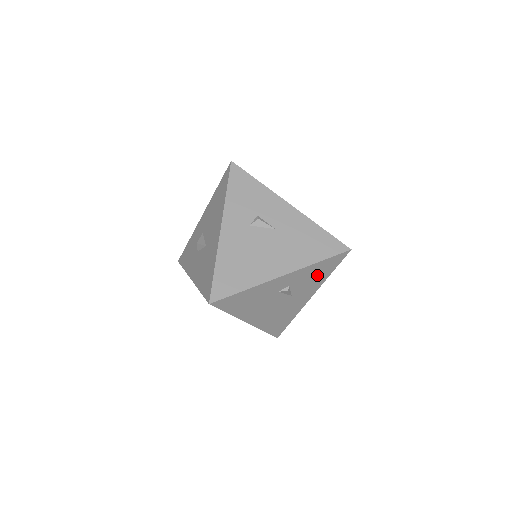
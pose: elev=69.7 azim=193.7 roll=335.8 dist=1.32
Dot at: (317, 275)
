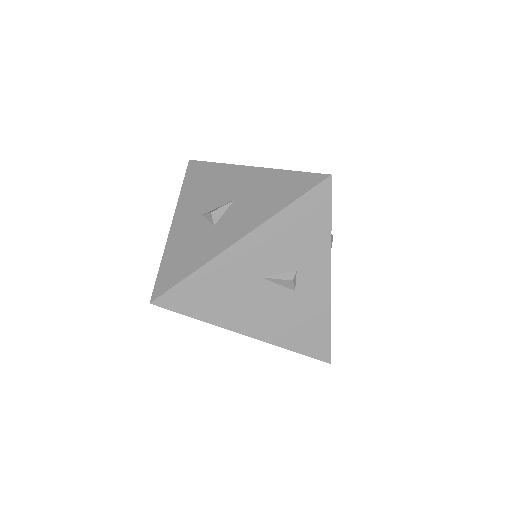
Dot at: occluded
